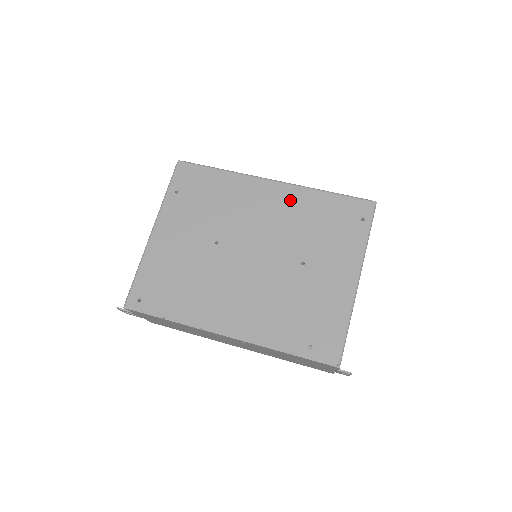
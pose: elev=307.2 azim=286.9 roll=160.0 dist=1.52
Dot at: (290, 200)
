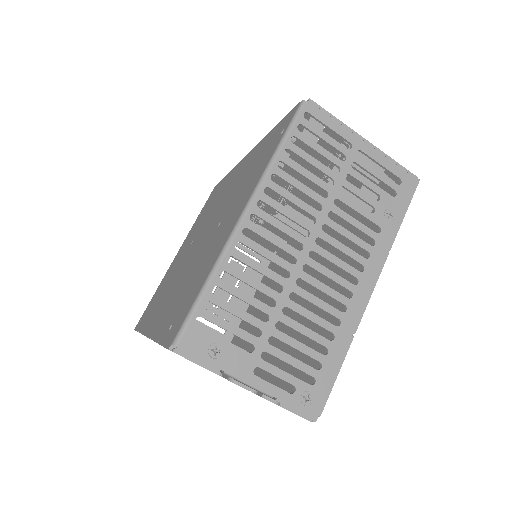
Dot at: (246, 163)
